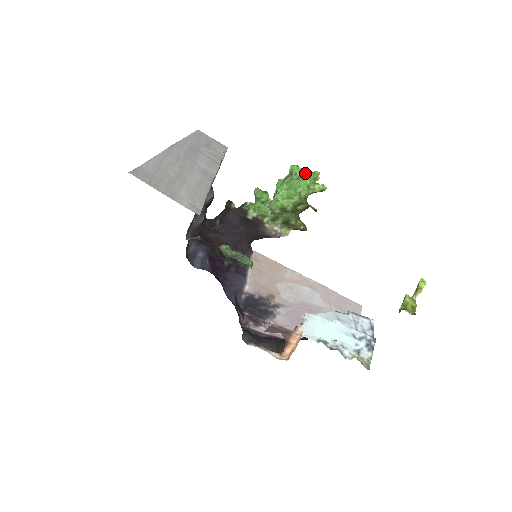
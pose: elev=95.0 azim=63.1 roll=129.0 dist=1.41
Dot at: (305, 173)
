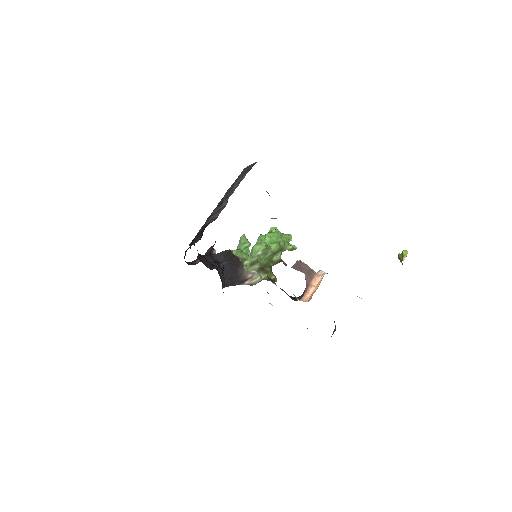
Dot at: (282, 233)
